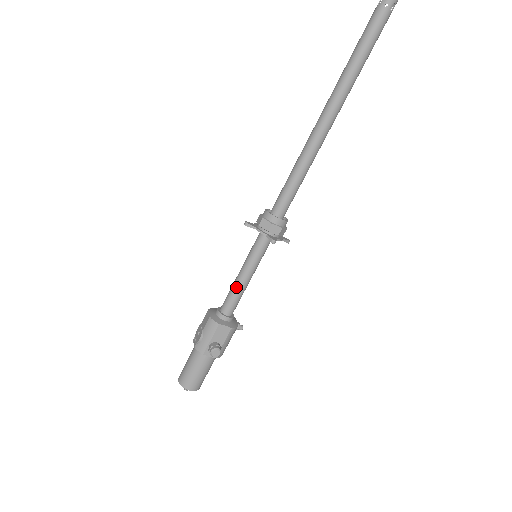
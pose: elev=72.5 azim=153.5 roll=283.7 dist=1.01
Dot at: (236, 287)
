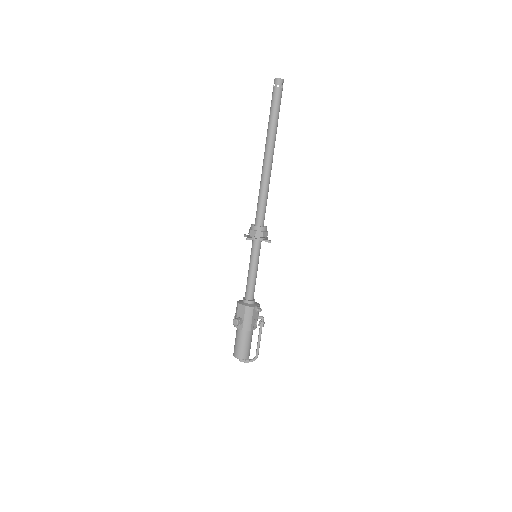
Dot at: (247, 278)
